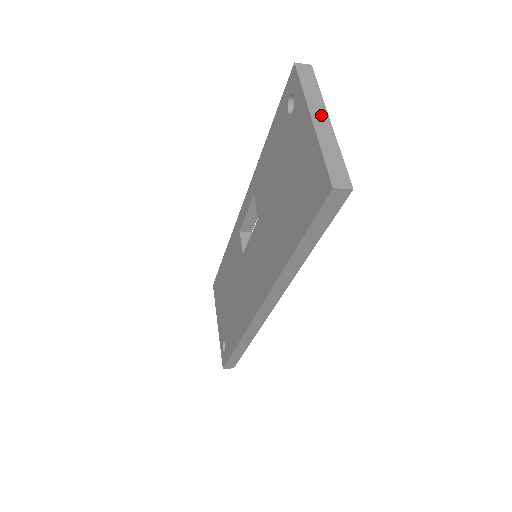
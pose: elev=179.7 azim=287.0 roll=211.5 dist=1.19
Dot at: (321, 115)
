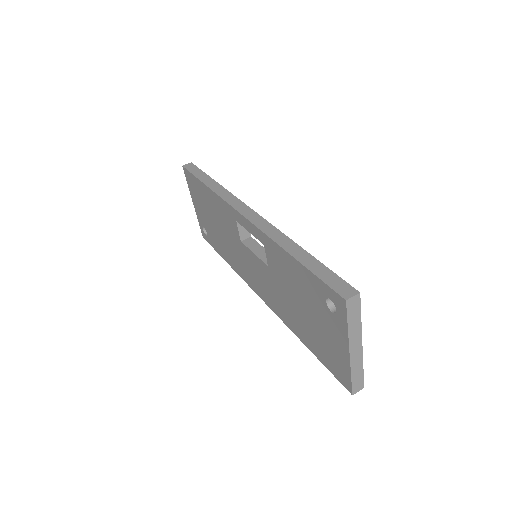
Dot at: (357, 344)
